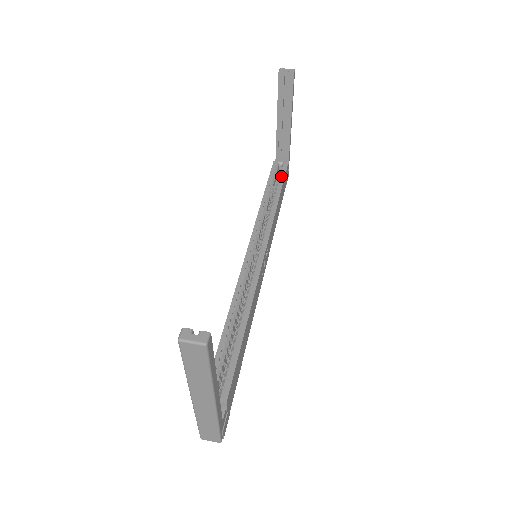
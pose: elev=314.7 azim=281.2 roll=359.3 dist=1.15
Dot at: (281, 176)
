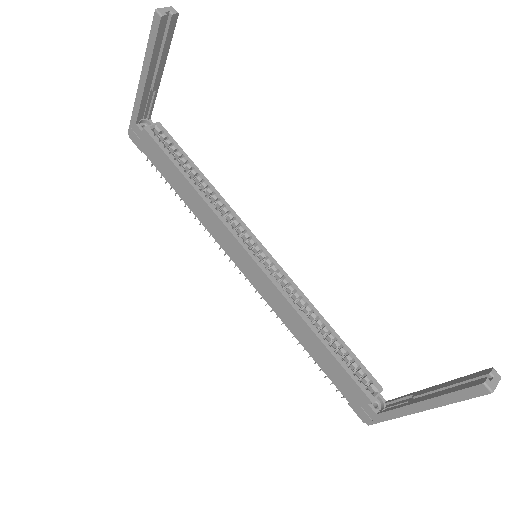
Dot at: (175, 146)
